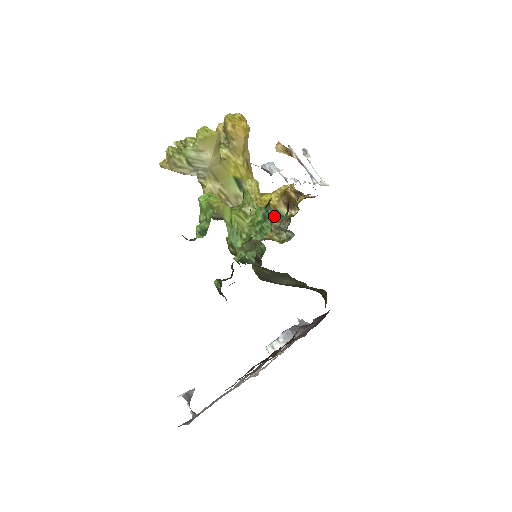
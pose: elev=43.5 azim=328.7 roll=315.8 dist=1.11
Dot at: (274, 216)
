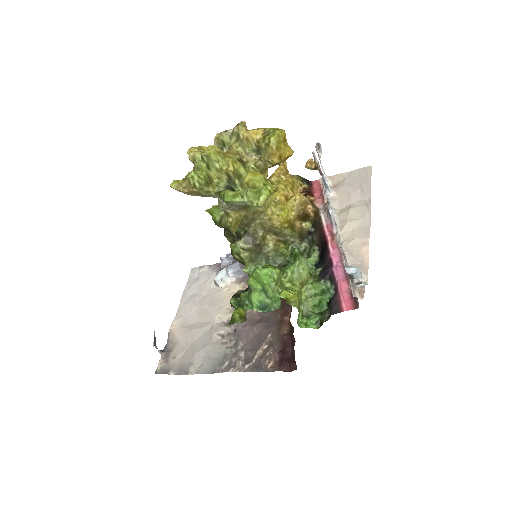
Dot at: (289, 232)
